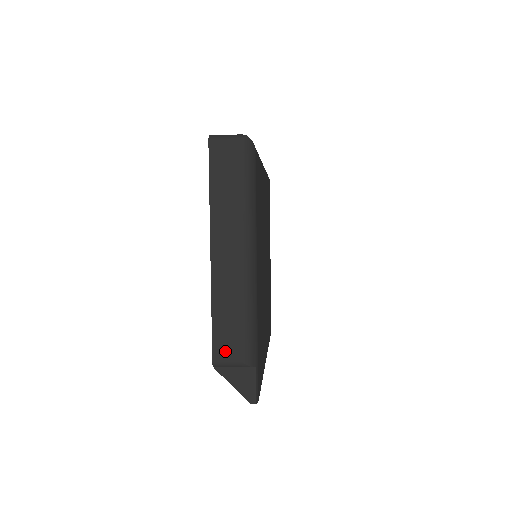
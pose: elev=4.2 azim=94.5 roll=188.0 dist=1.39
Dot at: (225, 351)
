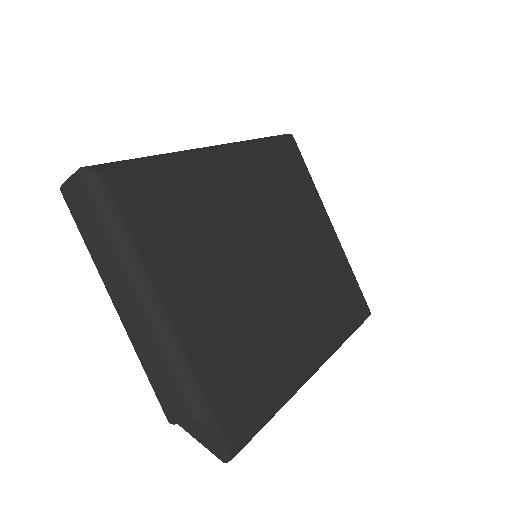
Dot at: (171, 408)
